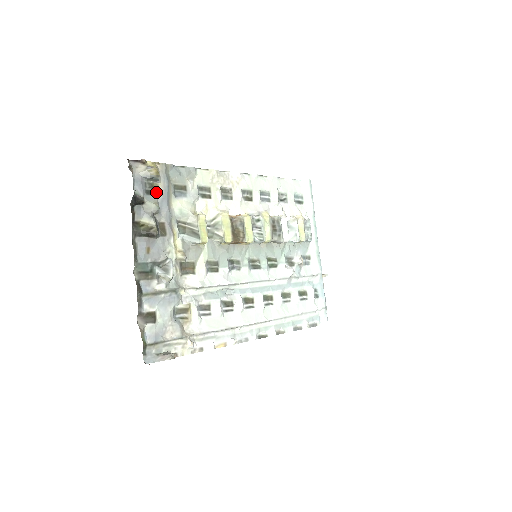
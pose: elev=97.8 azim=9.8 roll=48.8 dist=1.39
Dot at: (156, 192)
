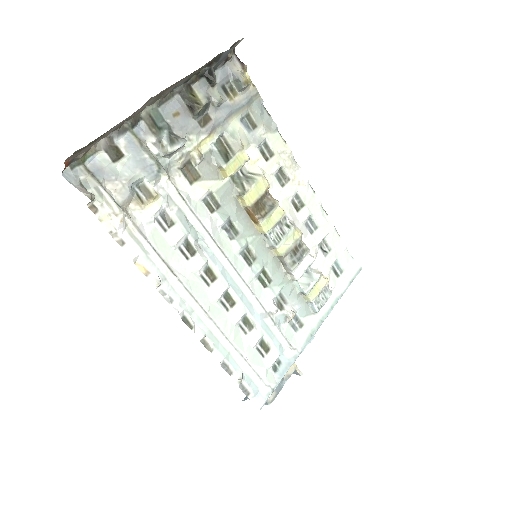
Dot at: (230, 96)
